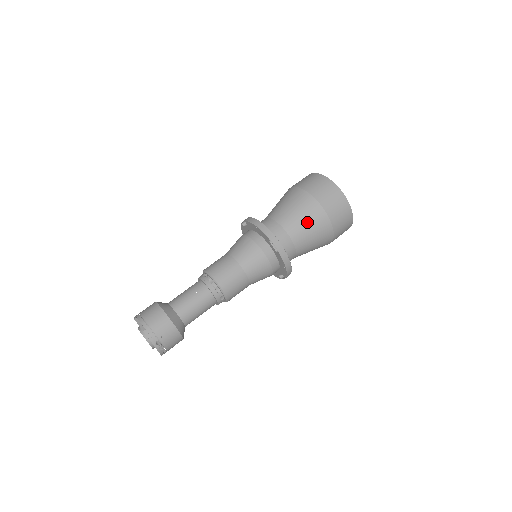
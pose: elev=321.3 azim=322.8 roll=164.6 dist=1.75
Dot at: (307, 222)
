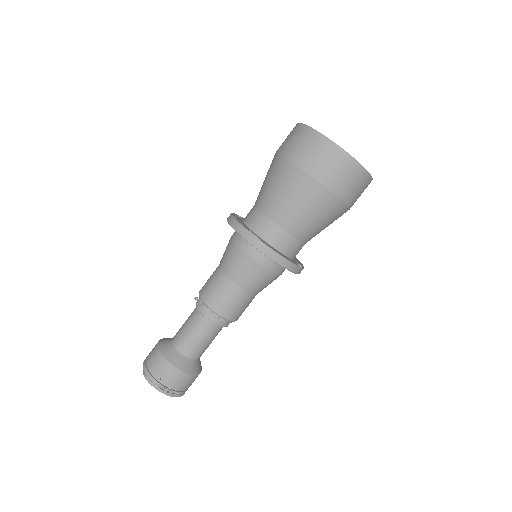
Dot at: (287, 194)
